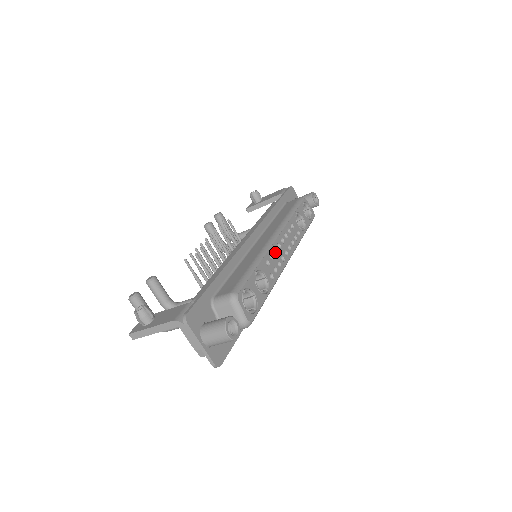
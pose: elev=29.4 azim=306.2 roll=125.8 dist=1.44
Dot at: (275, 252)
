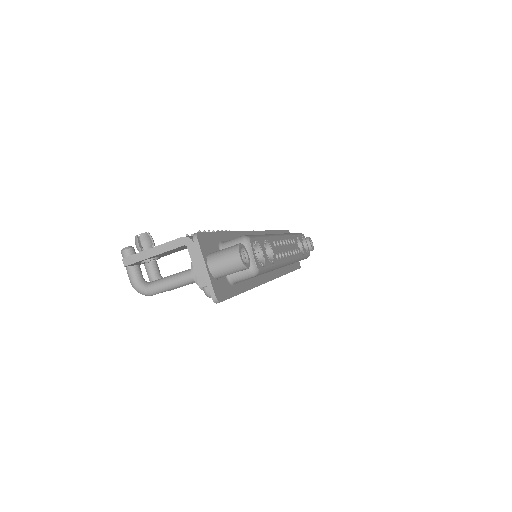
Dot at: (280, 244)
